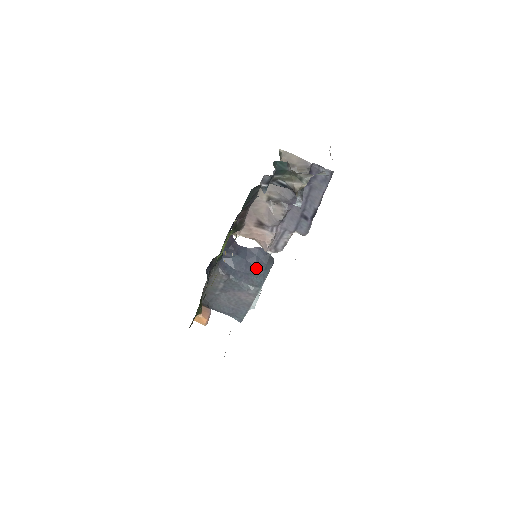
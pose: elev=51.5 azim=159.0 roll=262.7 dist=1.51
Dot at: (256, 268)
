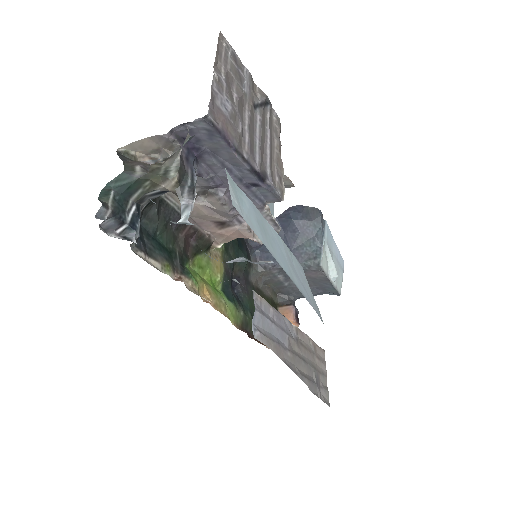
Dot at: (302, 235)
